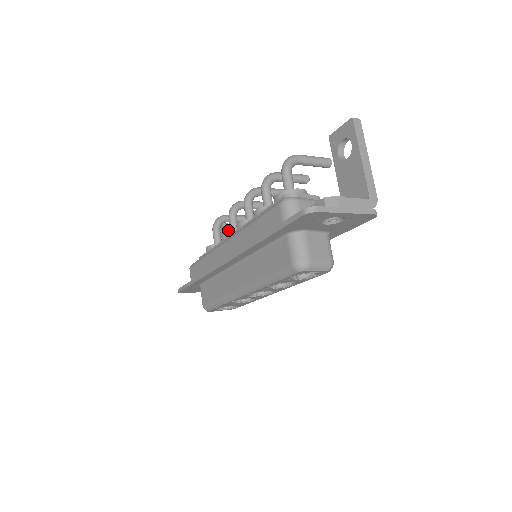
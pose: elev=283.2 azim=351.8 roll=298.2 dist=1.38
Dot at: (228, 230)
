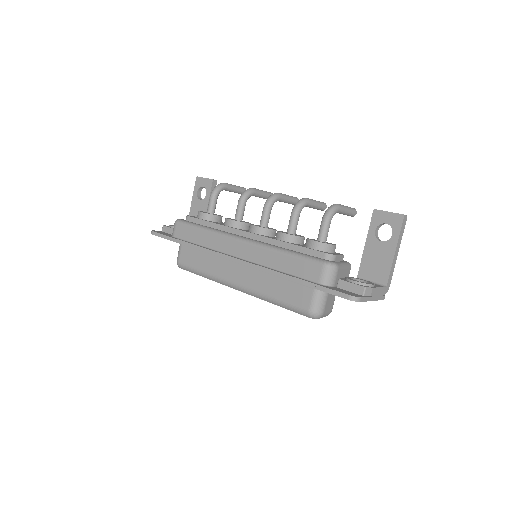
Dot at: occluded
